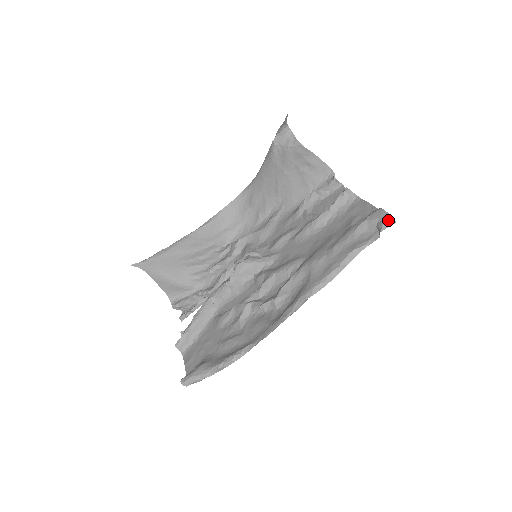
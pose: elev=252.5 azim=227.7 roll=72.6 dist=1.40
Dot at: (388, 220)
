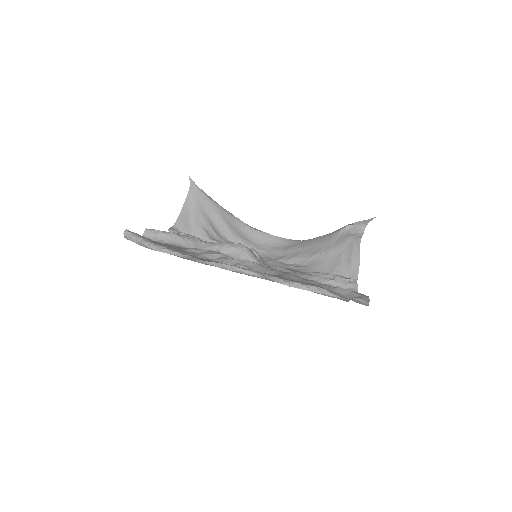
Dot at: (365, 300)
